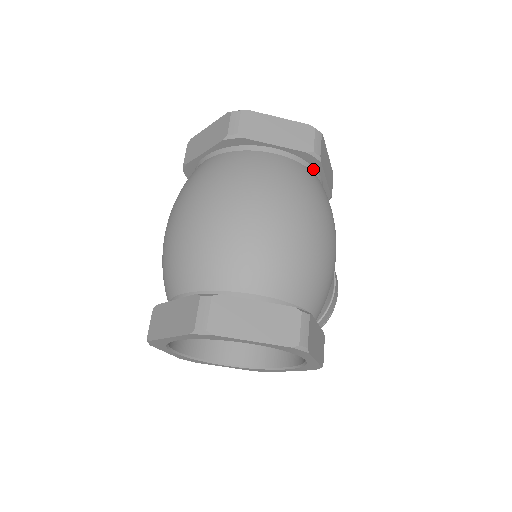
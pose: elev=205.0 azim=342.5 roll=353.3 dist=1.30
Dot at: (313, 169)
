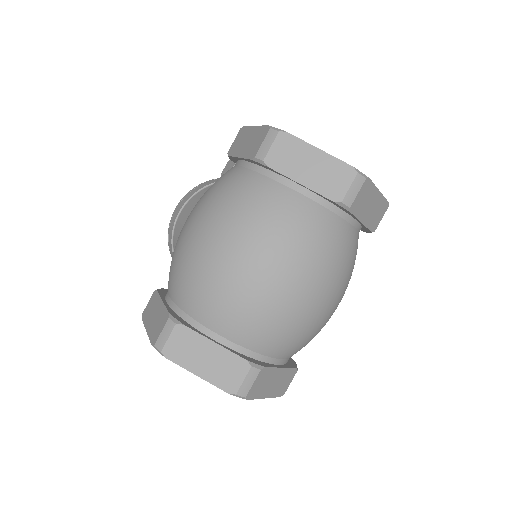
Dot at: occluded
